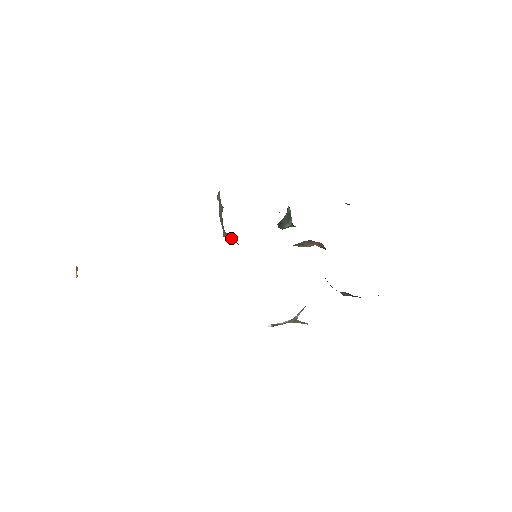
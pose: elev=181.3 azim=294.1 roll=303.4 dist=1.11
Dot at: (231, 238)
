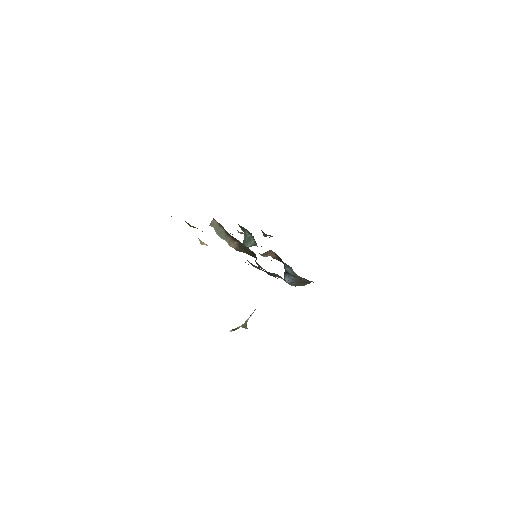
Dot at: (239, 246)
